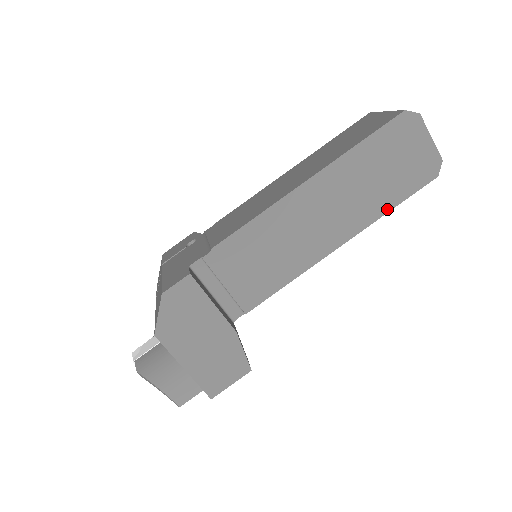
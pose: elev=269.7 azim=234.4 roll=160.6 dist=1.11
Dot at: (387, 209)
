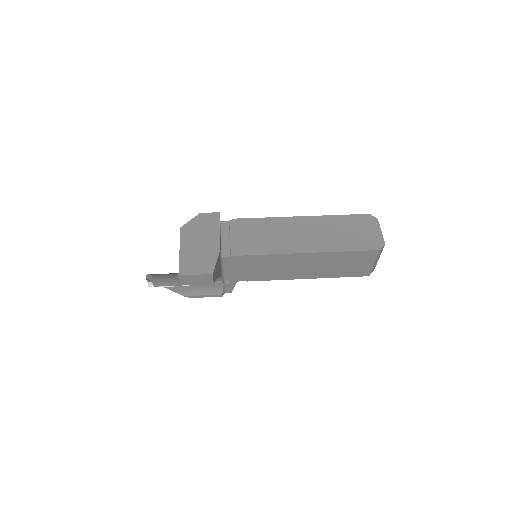
Dot at: (342, 250)
